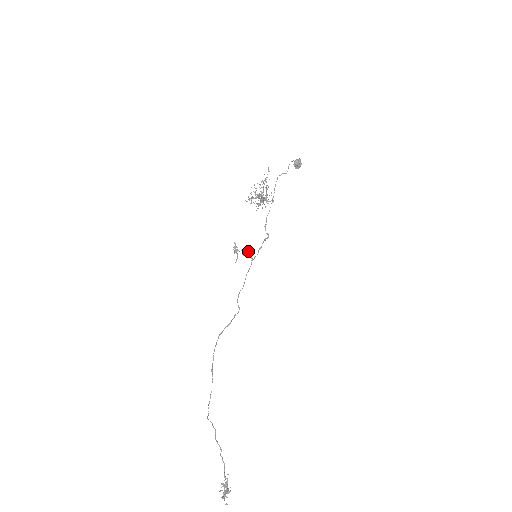
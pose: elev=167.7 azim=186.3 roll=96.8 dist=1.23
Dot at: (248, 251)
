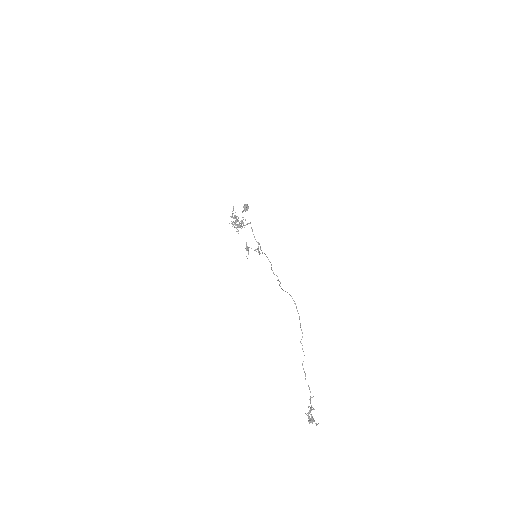
Dot at: (255, 249)
